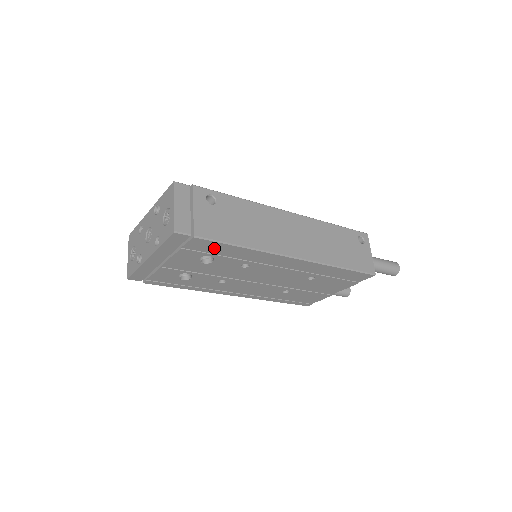
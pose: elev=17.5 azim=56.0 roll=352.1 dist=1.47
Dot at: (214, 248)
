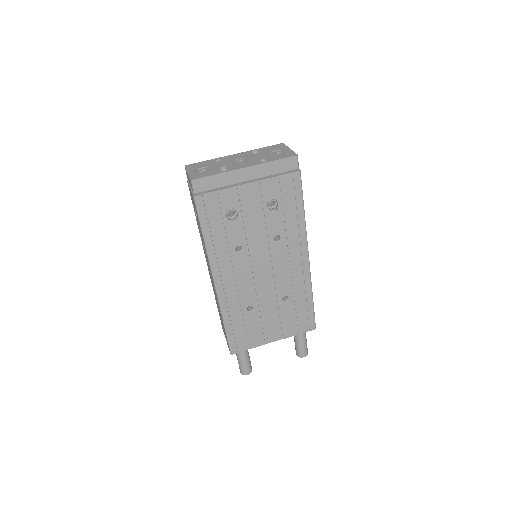
Dot at: (291, 196)
